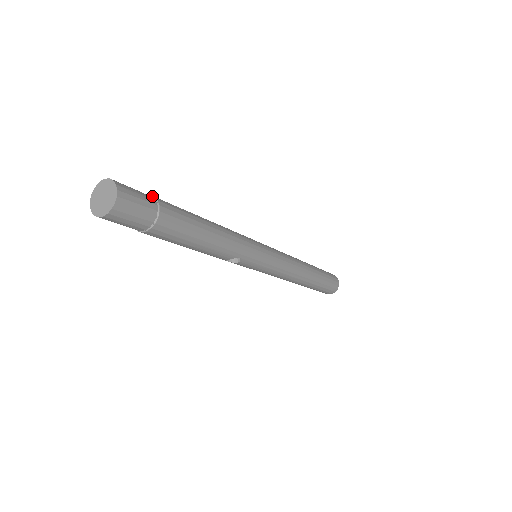
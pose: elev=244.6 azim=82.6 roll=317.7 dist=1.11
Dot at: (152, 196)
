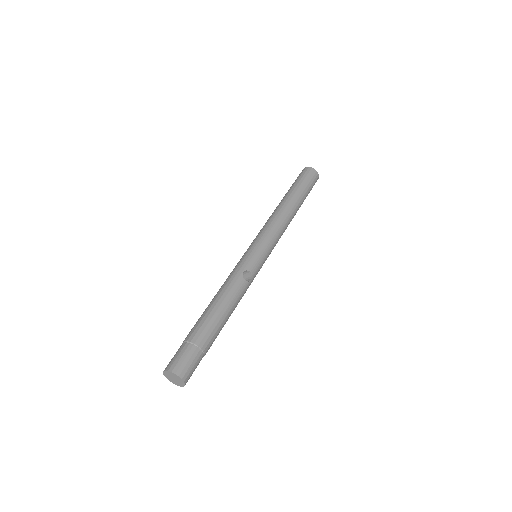
Dot at: (204, 354)
